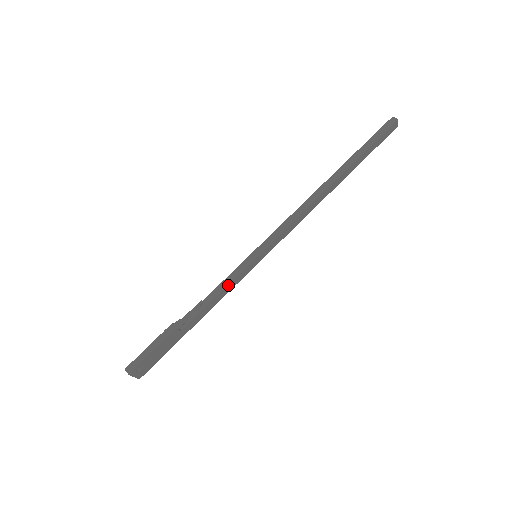
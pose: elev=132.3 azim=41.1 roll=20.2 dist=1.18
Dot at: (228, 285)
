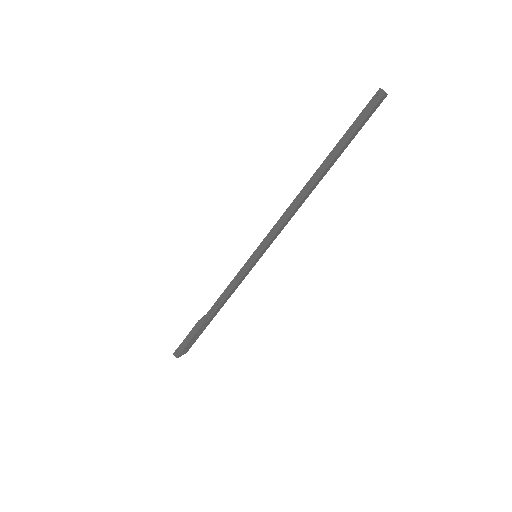
Dot at: (237, 284)
